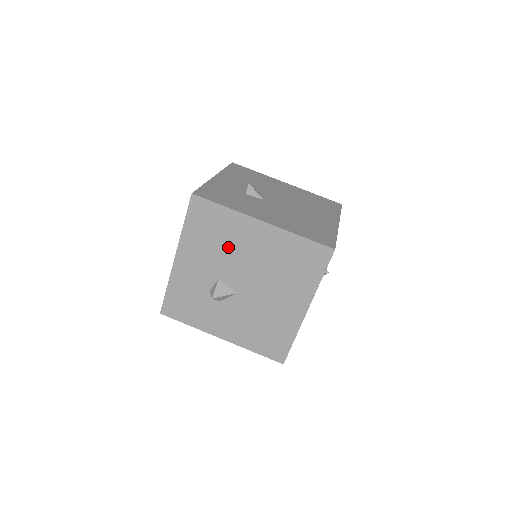
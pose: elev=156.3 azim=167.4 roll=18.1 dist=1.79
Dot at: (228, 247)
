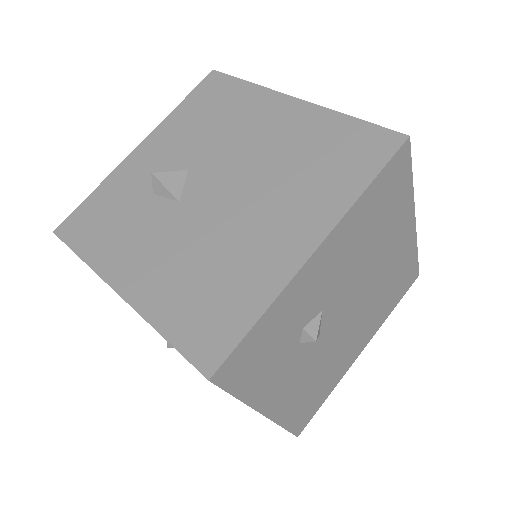
Dot at: occluded
